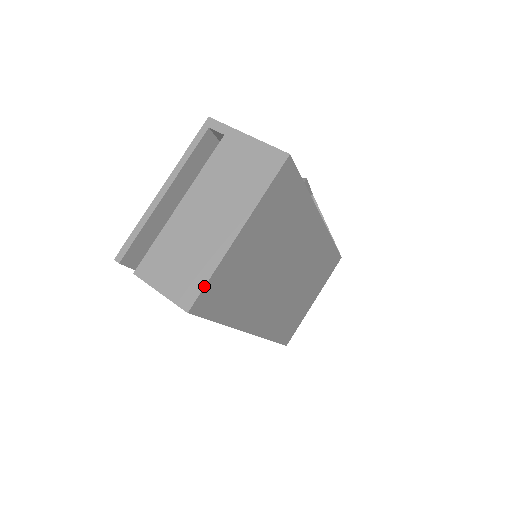
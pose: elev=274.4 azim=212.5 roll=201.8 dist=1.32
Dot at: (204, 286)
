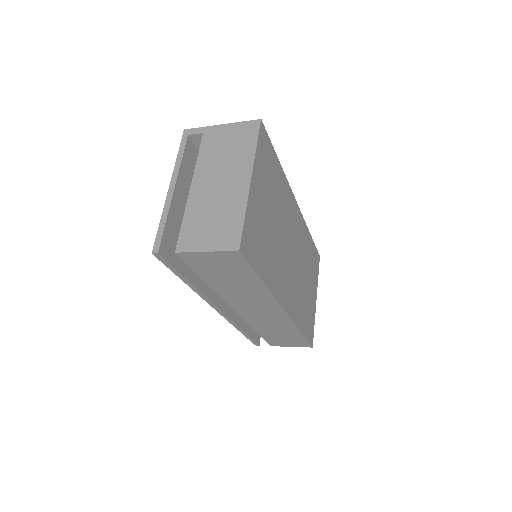
Dot at: (243, 226)
